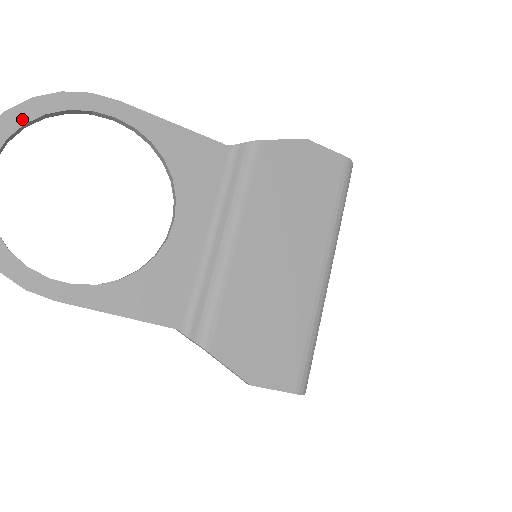
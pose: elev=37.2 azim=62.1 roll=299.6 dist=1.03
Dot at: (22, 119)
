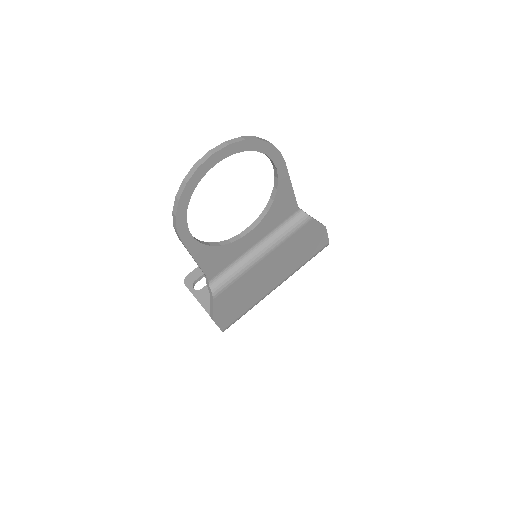
Dot at: (247, 148)
